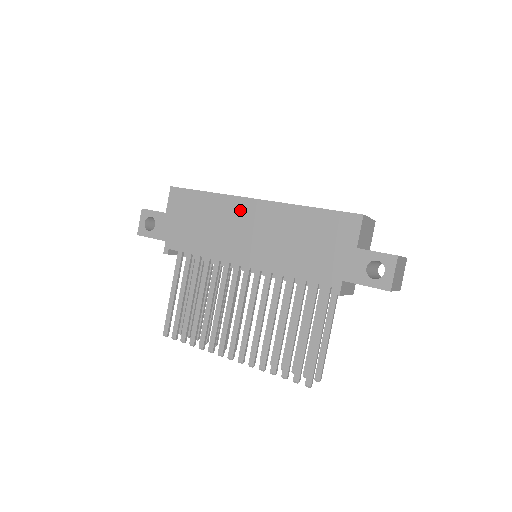
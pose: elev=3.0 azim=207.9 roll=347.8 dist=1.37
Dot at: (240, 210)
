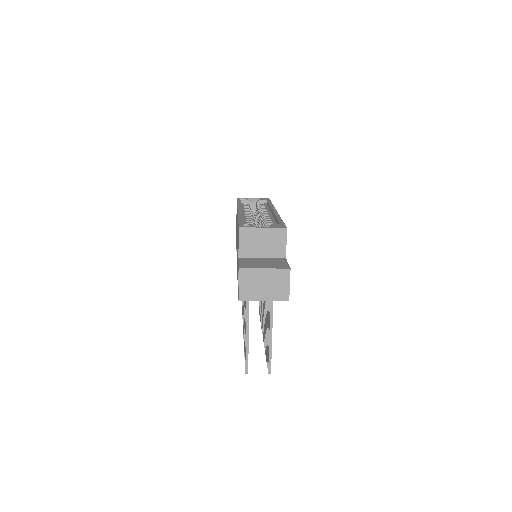
Dot at: occluded
